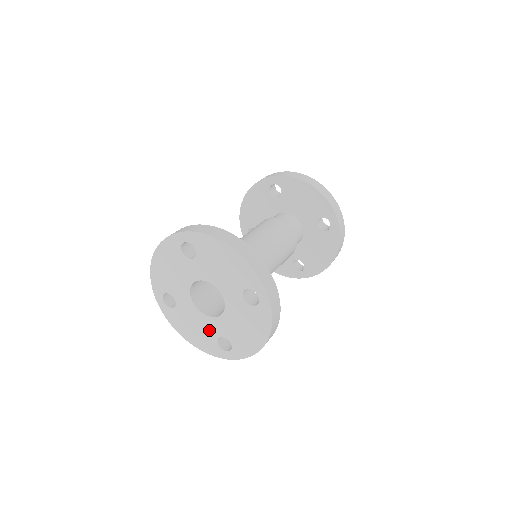
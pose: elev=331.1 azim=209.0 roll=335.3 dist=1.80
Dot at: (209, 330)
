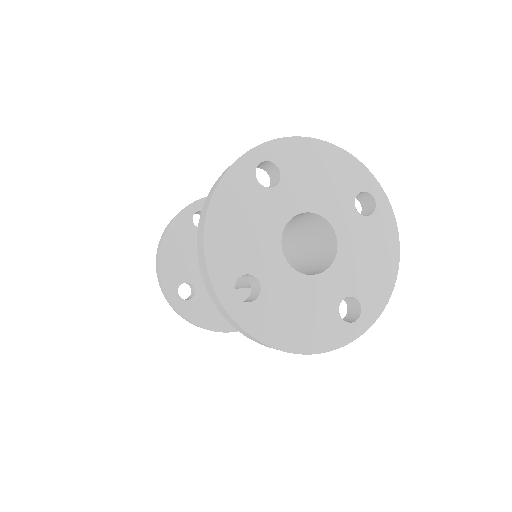
Dot at: (323, 300)
